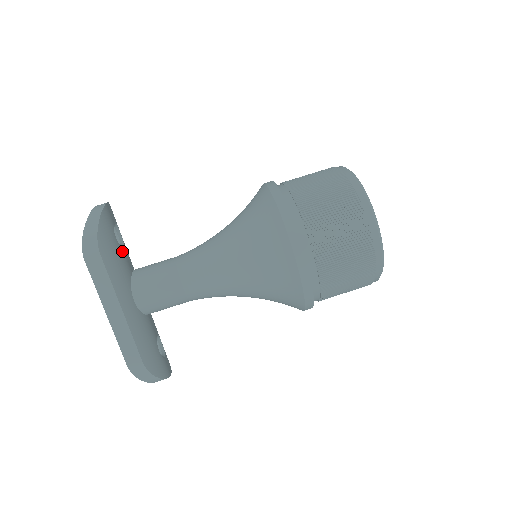
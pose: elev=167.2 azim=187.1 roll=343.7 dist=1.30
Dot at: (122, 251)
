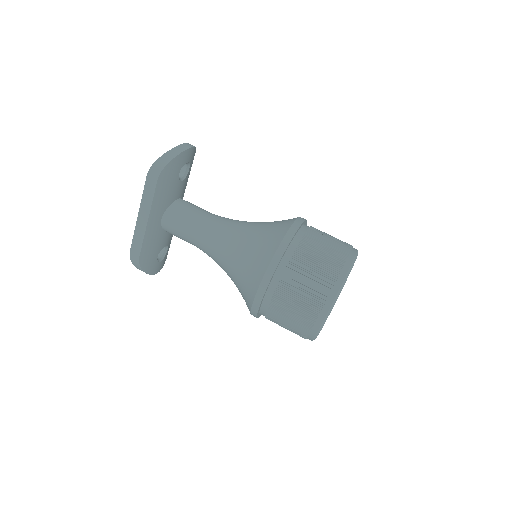
Dot at: (178, 184)
